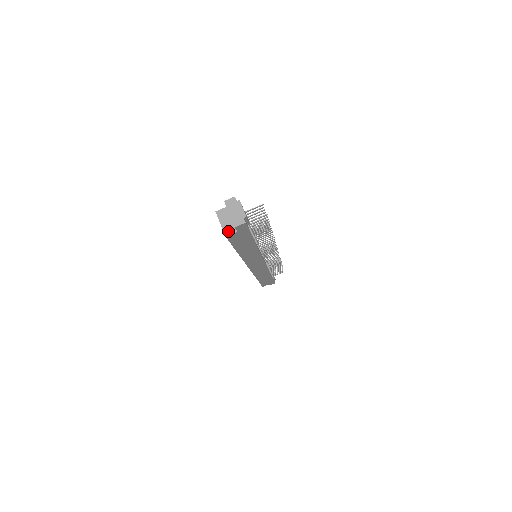
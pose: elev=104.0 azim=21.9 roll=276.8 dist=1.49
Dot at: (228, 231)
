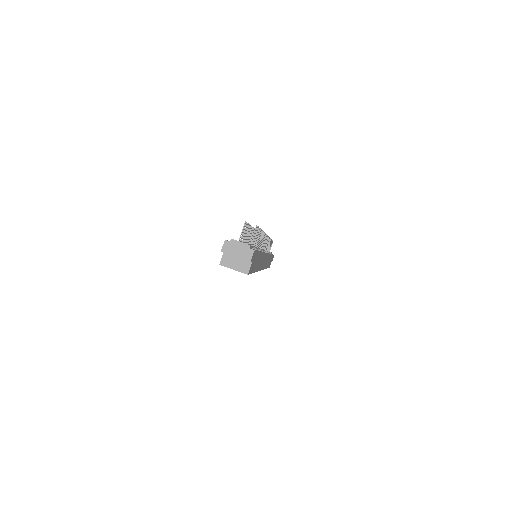
Dot at: (245, 269)
